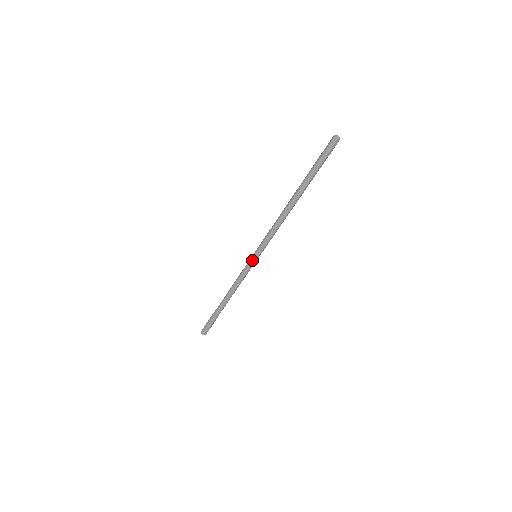
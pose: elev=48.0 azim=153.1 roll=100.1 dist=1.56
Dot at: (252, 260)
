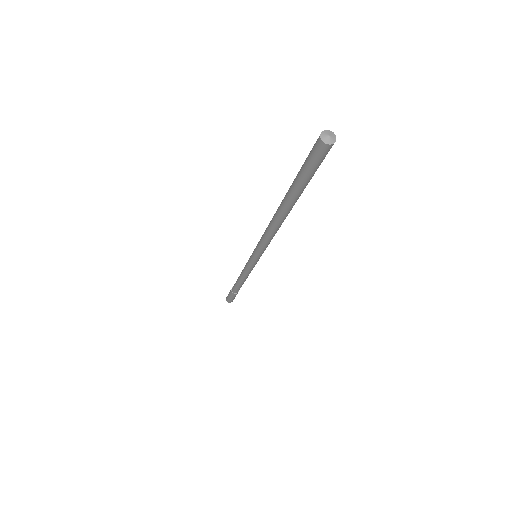
Dot at: (253, 262)
